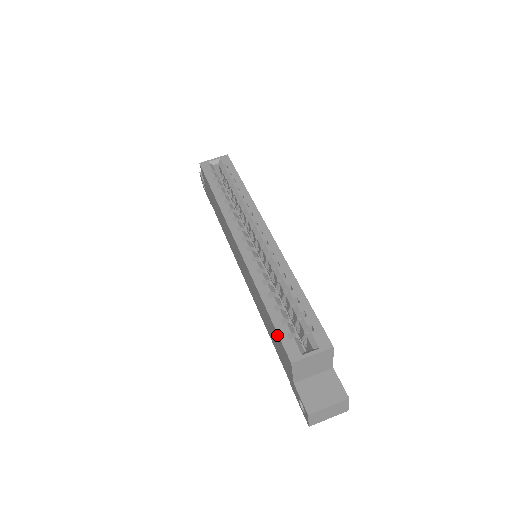
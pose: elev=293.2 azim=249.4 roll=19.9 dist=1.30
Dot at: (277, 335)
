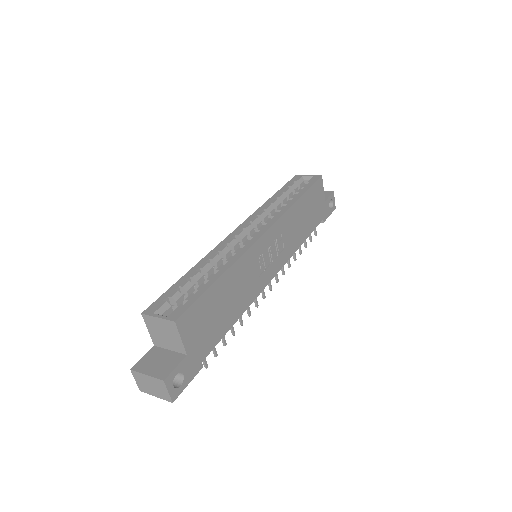
Dot at: occluded
